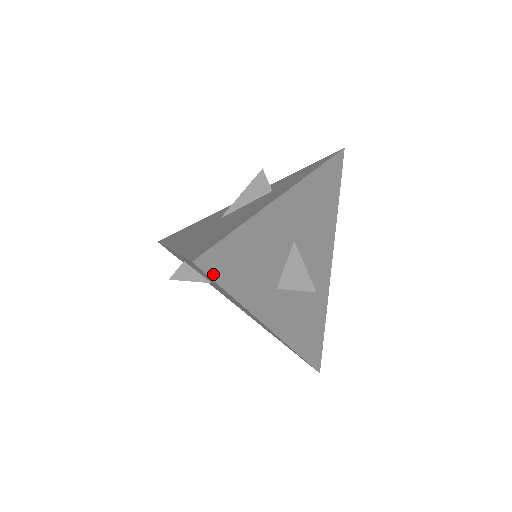
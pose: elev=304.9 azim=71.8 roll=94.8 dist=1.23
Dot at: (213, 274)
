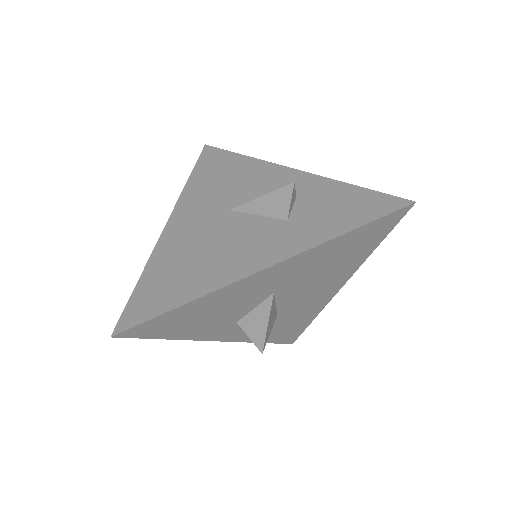
Dot at: (141, 336)
